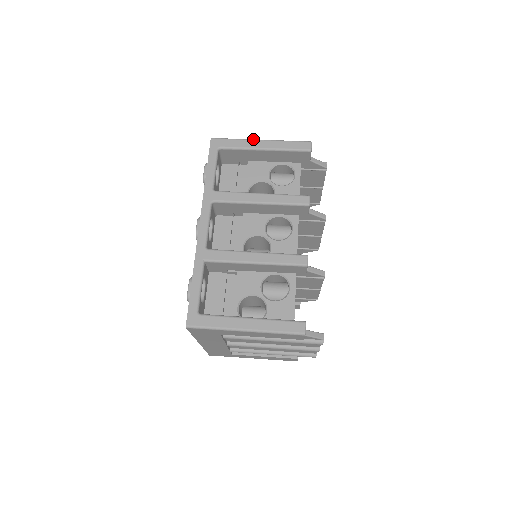
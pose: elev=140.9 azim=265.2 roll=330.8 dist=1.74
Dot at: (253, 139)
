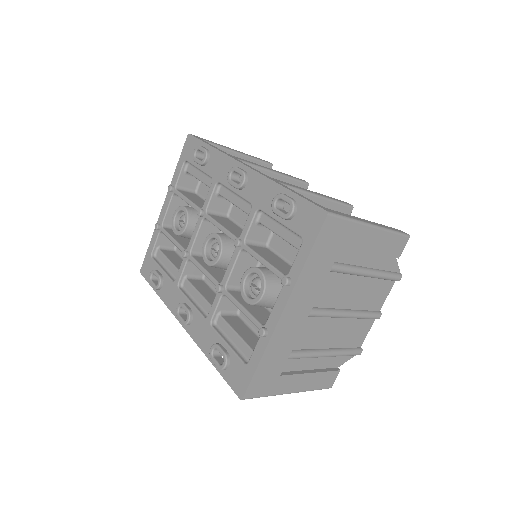
Dot at: occluded
